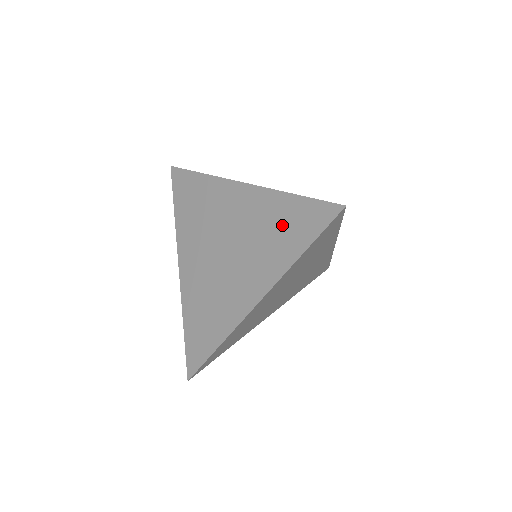
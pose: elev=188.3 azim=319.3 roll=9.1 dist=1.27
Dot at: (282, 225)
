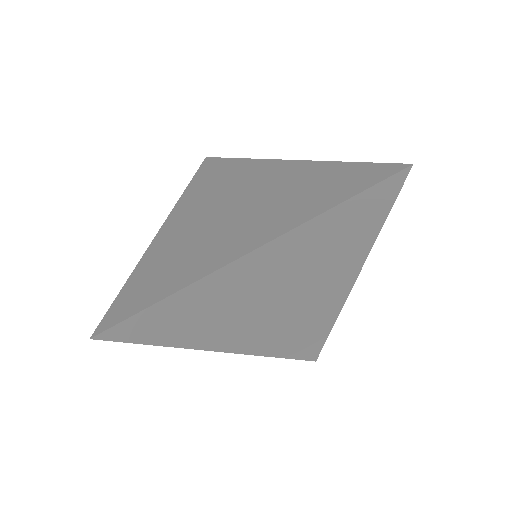
Dot at: (320, 184)
